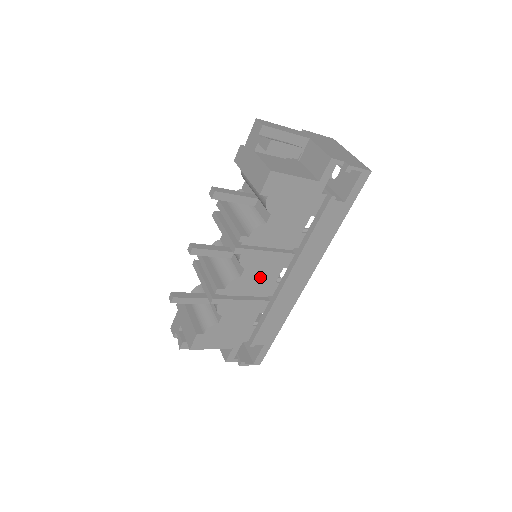
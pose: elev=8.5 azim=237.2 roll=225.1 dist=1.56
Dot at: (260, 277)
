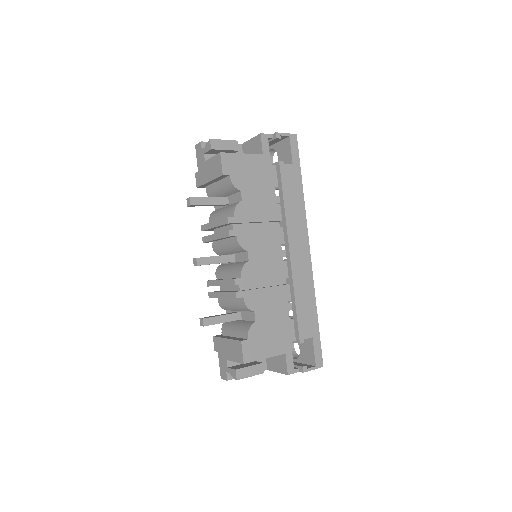
Dot at: (266, 258)
